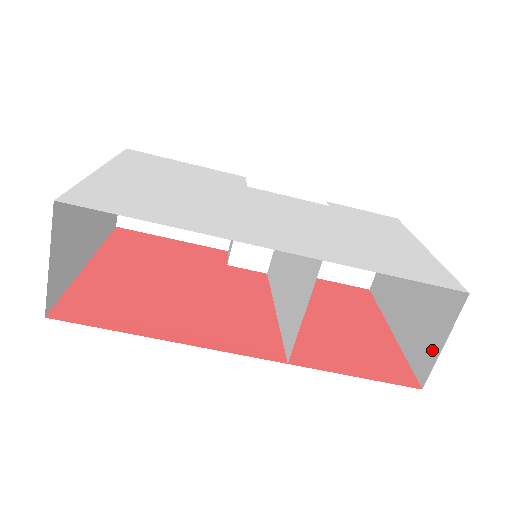
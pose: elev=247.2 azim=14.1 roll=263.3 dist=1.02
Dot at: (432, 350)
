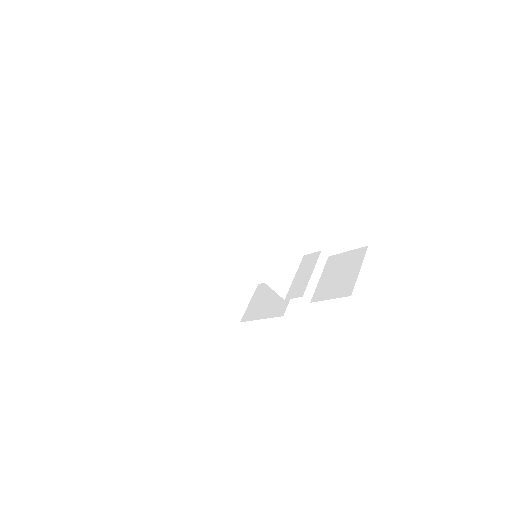
Dot at: occluded
